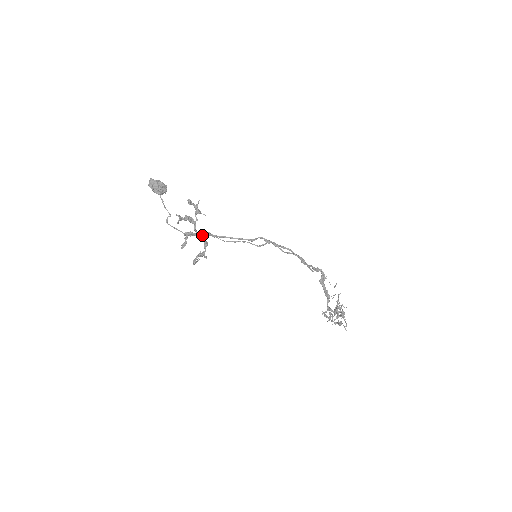
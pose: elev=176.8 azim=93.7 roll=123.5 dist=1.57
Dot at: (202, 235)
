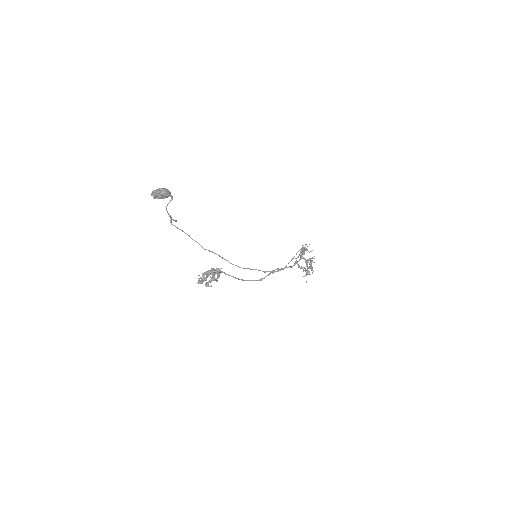
Dot at: occluded
